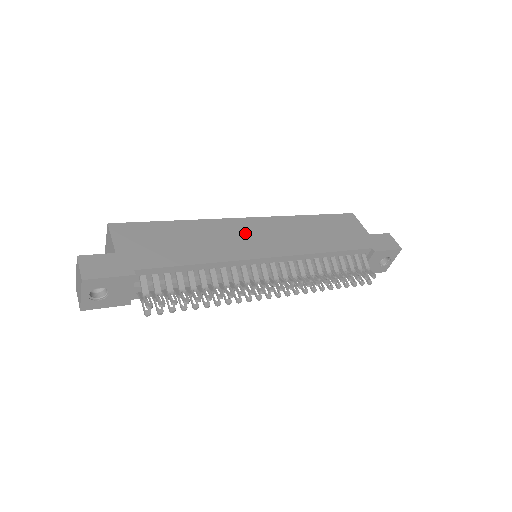
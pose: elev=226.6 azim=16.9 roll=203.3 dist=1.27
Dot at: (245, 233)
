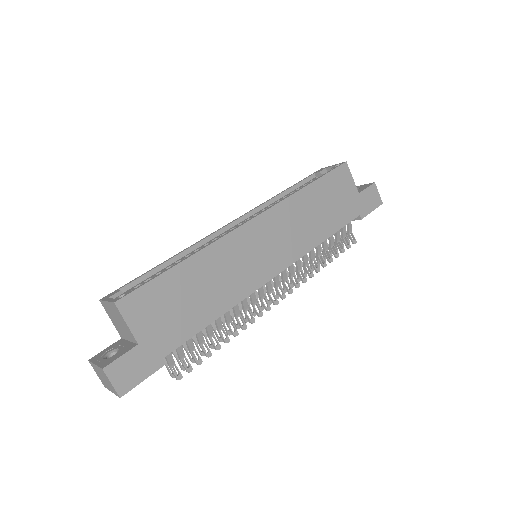
Dot at: (252, 248)
